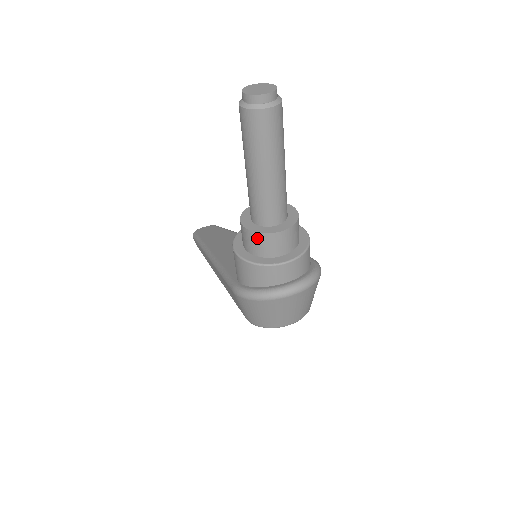
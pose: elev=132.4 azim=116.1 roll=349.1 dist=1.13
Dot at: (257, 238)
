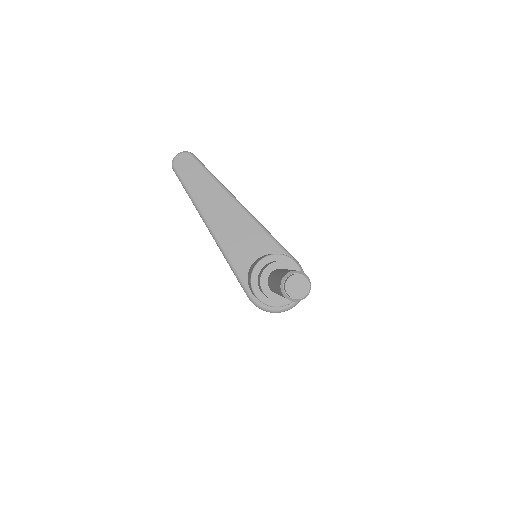
Dot at: occluded
